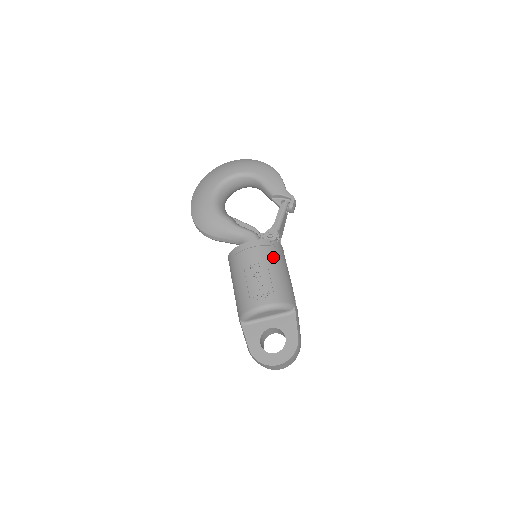
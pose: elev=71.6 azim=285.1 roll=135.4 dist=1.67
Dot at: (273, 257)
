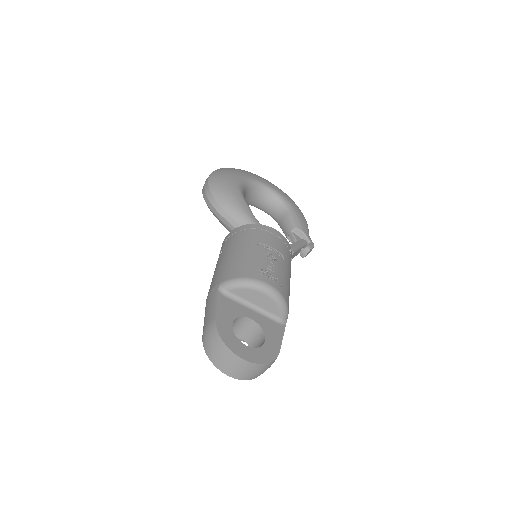
Dot at: (289, 260)
